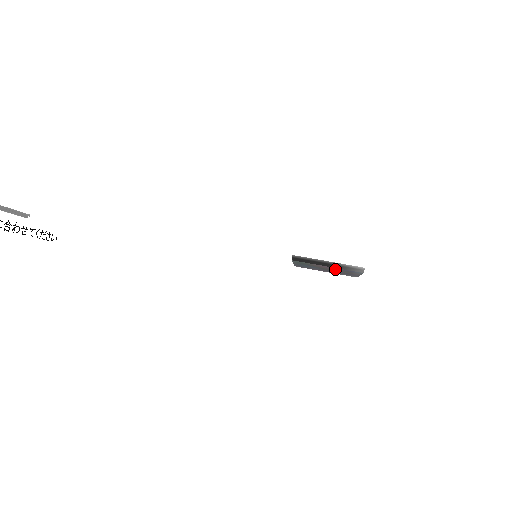
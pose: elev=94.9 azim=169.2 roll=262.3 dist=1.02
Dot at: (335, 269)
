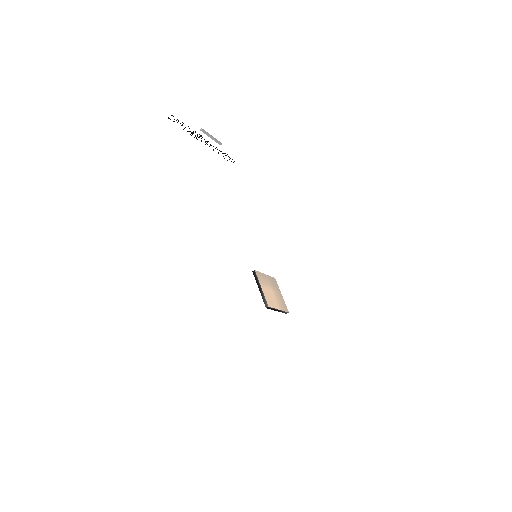
Dot at: occluded
